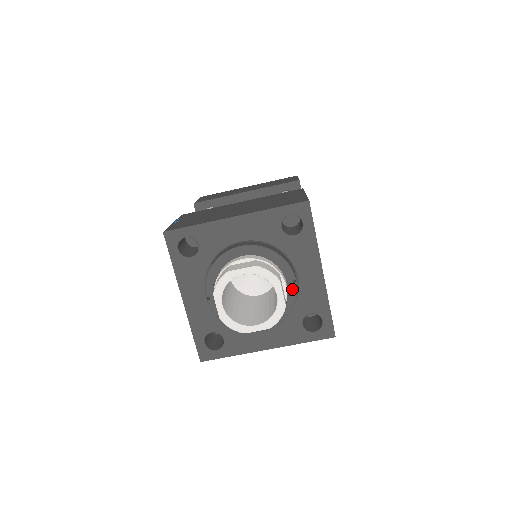
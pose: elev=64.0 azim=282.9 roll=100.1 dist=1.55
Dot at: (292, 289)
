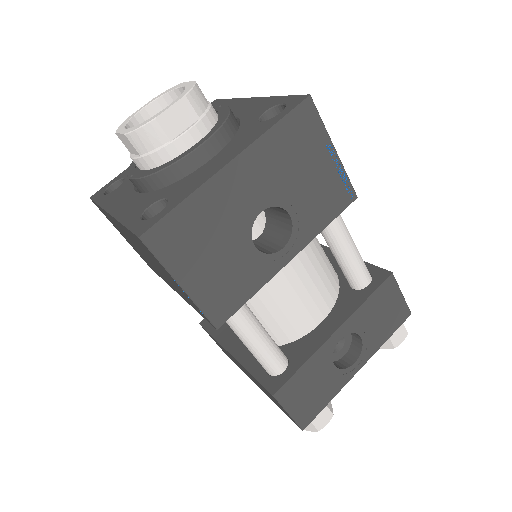
Dot at: (221, 109)
